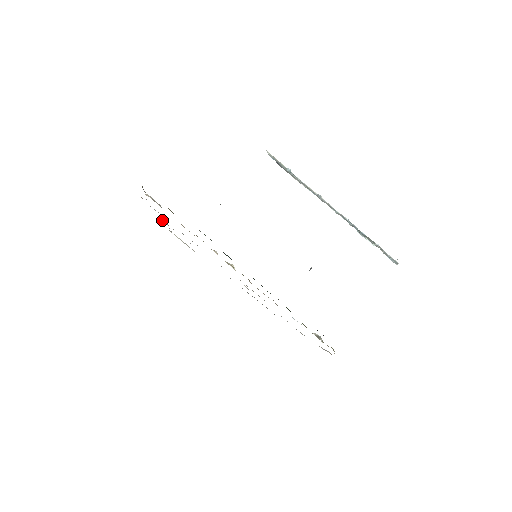
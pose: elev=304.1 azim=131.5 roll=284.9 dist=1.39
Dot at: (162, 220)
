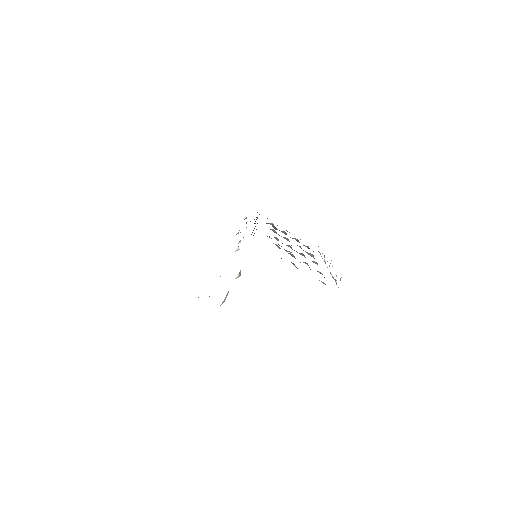
Dot at: occluded
